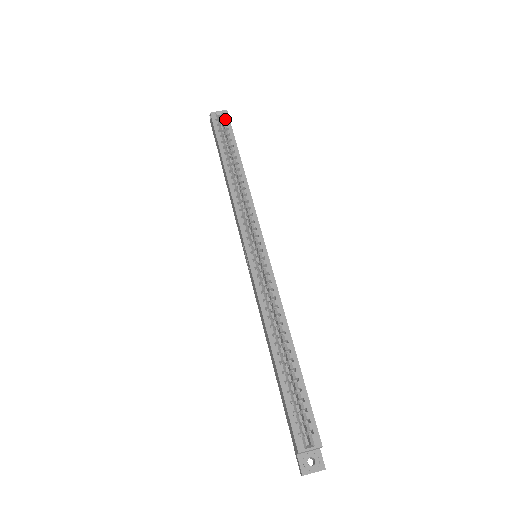
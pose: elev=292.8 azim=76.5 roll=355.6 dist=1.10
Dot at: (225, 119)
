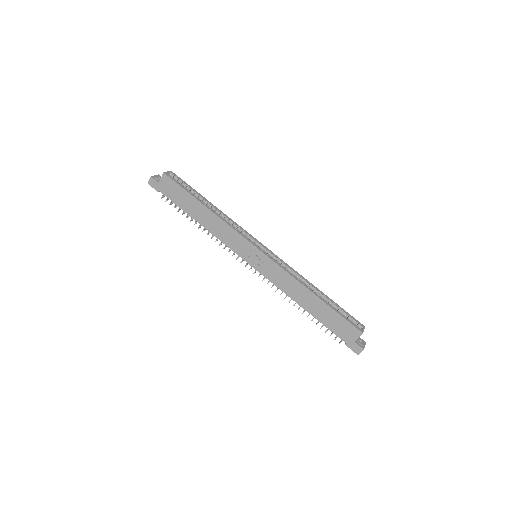
Dot at: (176, 177)
